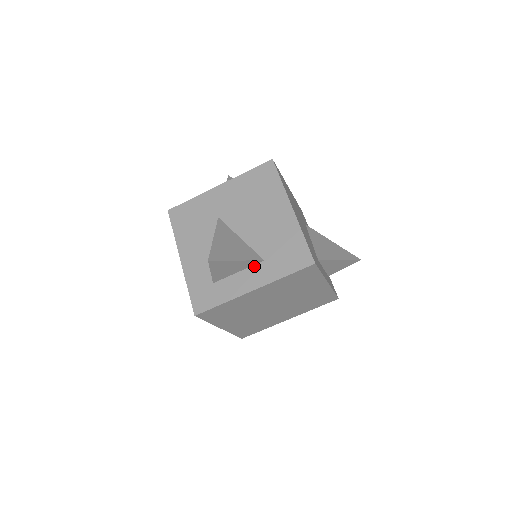
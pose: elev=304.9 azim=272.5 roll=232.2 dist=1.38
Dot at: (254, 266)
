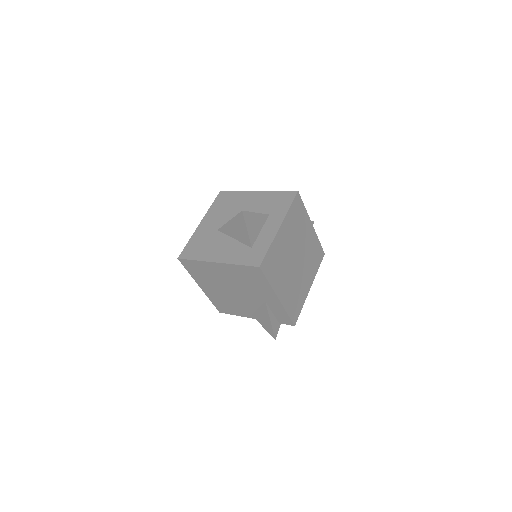
Dot at: (267, 221)
